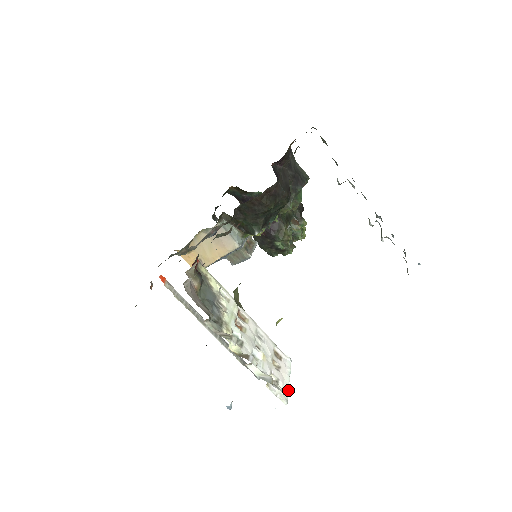
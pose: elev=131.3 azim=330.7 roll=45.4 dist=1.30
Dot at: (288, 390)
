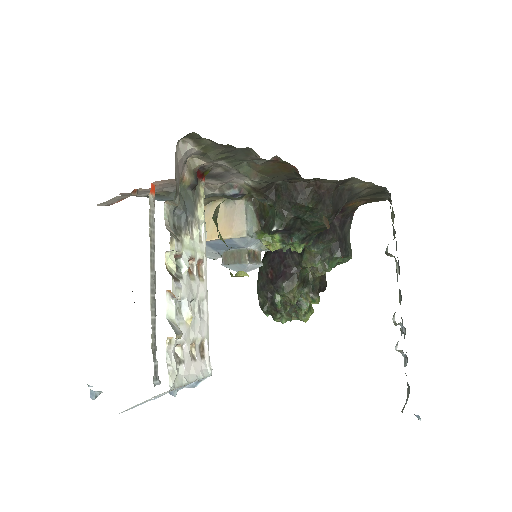
Dot at: (184, 383)
